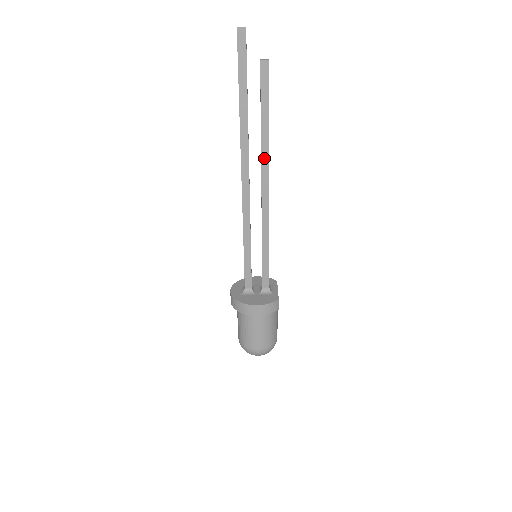
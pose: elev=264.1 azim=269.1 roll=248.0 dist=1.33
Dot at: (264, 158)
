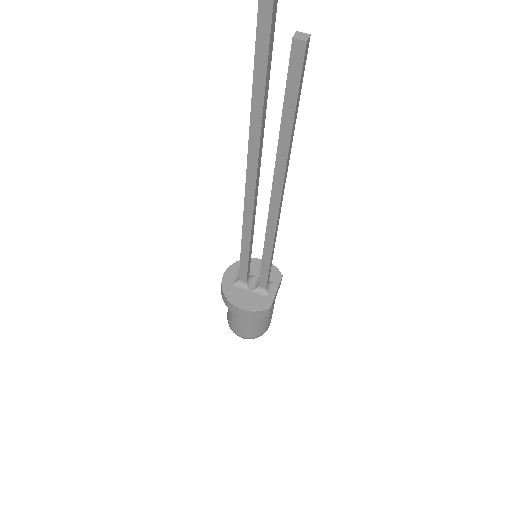
Dot at: (279, 167)
